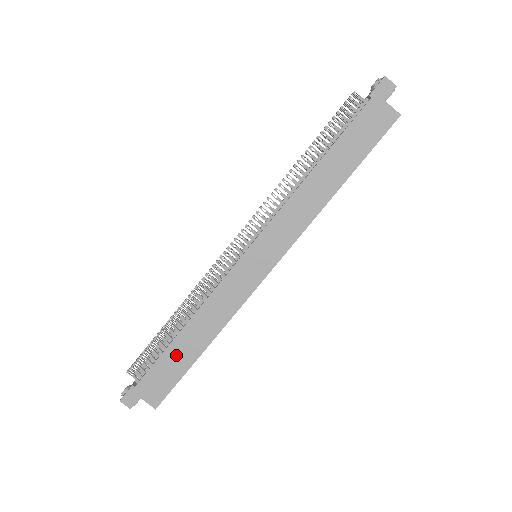
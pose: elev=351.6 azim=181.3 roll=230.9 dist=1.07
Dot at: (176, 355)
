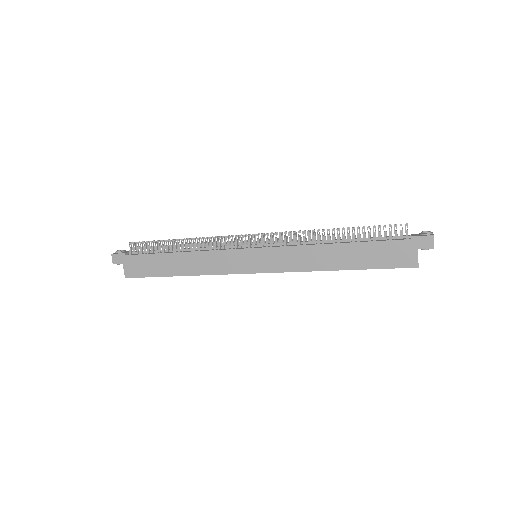
Dot at: (161, 262)
